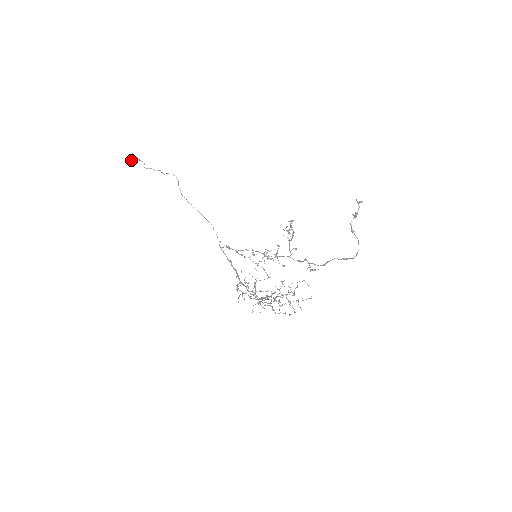
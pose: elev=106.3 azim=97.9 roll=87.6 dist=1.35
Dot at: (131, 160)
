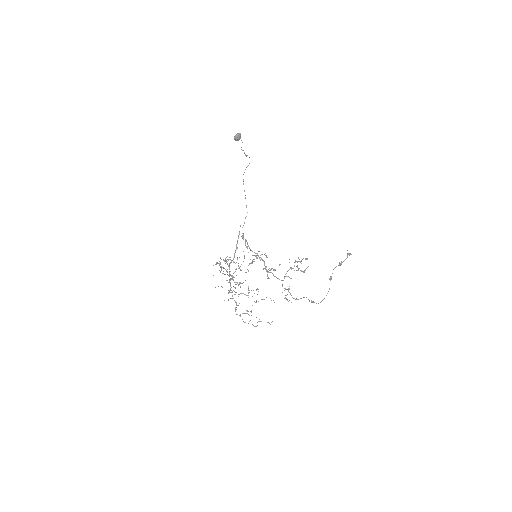
Dot at: (236, 136)
